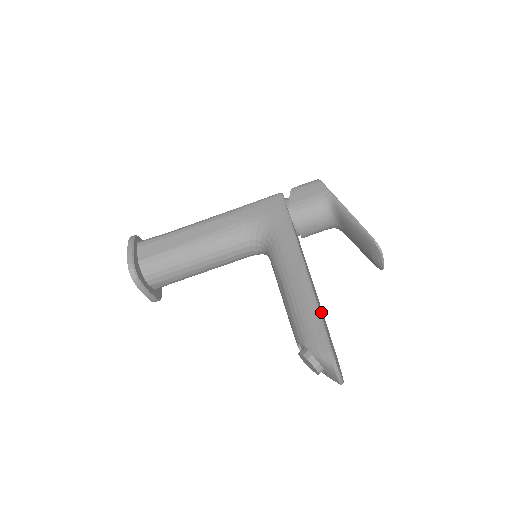
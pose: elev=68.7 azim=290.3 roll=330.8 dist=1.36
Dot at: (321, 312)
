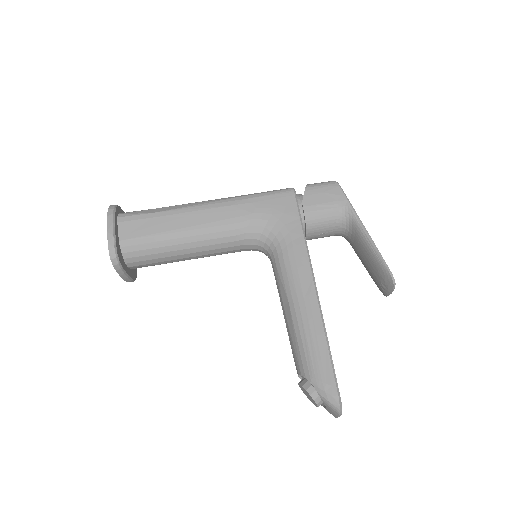
Dot at: occluded
